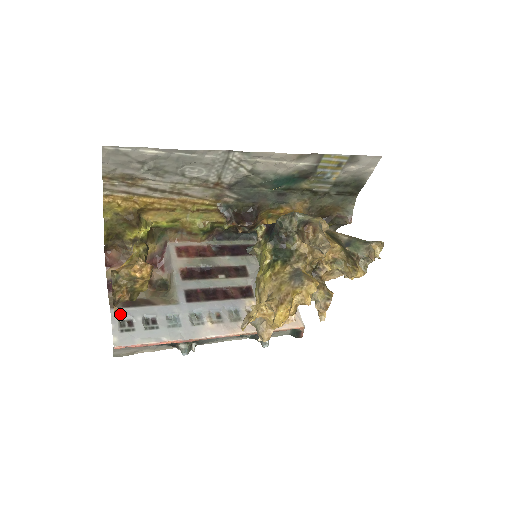
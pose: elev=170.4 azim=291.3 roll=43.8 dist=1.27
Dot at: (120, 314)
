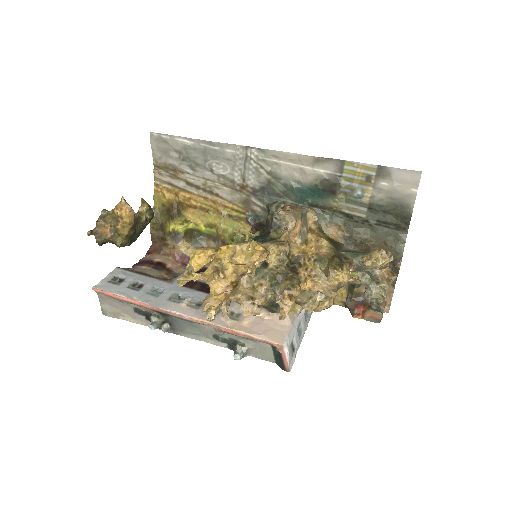
Dot at: (120, 273)
